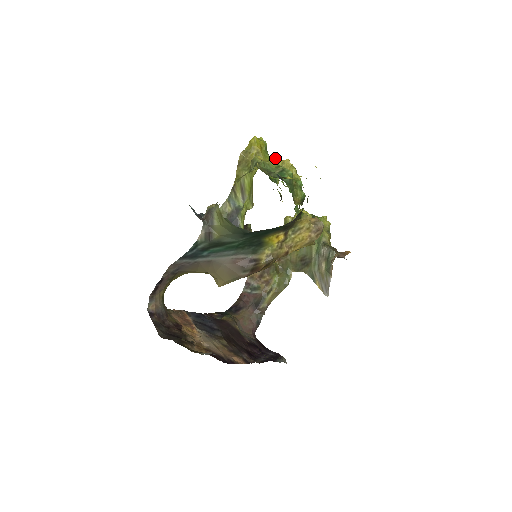
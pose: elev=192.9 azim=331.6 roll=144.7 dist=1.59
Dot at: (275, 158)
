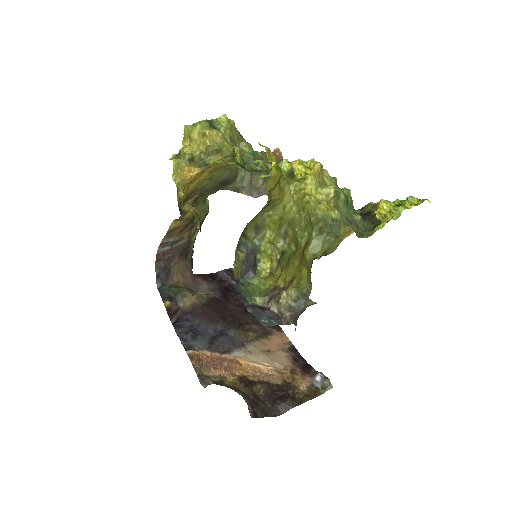
Dot at: (334, 190)
